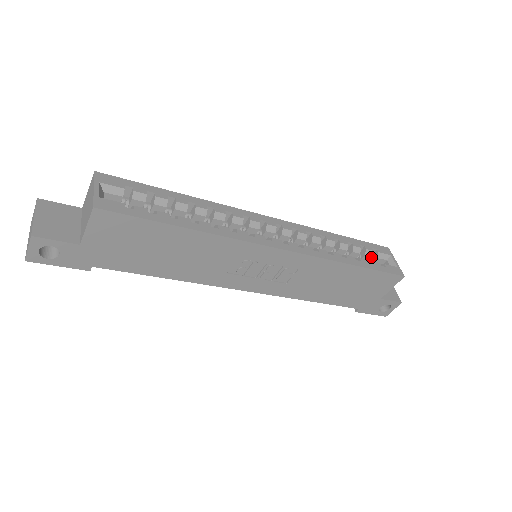
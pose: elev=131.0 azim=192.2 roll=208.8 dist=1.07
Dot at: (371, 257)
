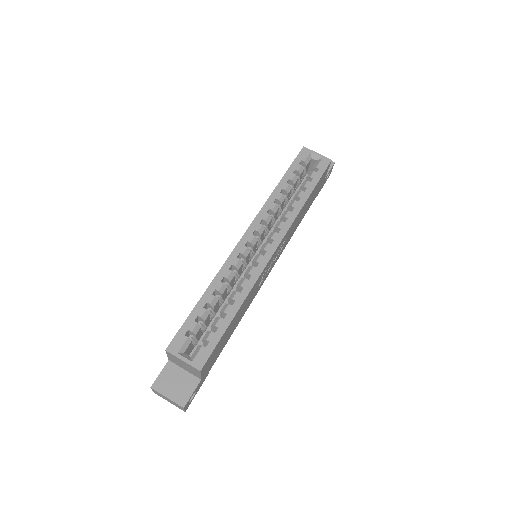
Dot at: (303, 170)
